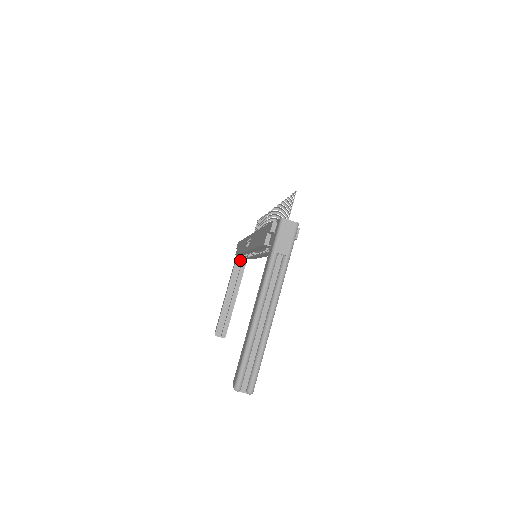
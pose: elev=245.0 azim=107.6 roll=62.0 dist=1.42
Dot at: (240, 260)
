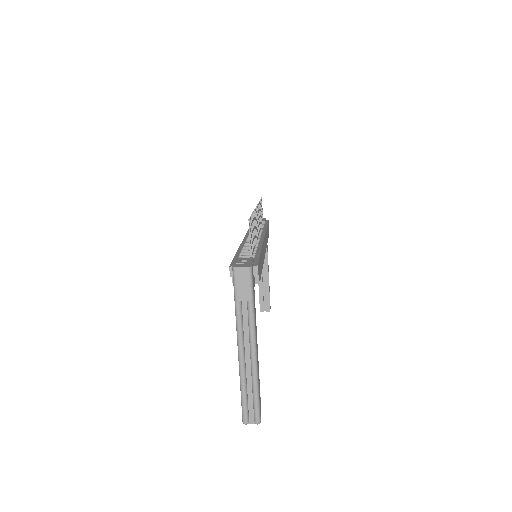
Dot at: occluded
